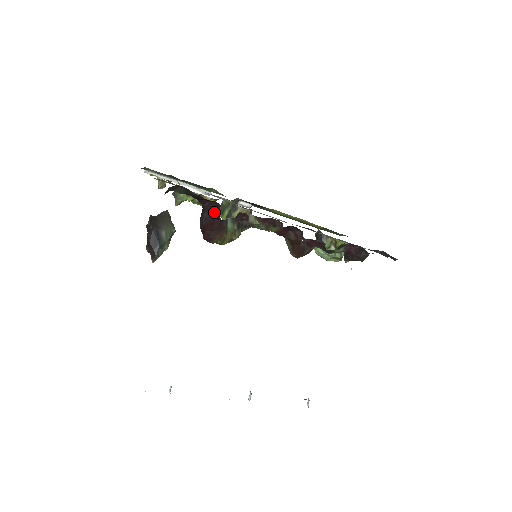
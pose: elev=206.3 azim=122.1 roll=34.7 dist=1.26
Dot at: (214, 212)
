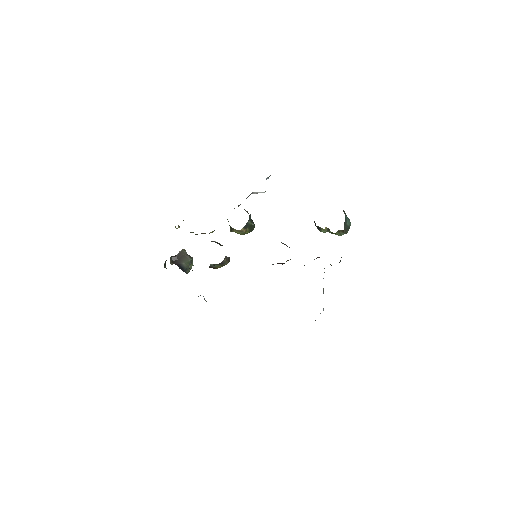
Dot at: occluded
